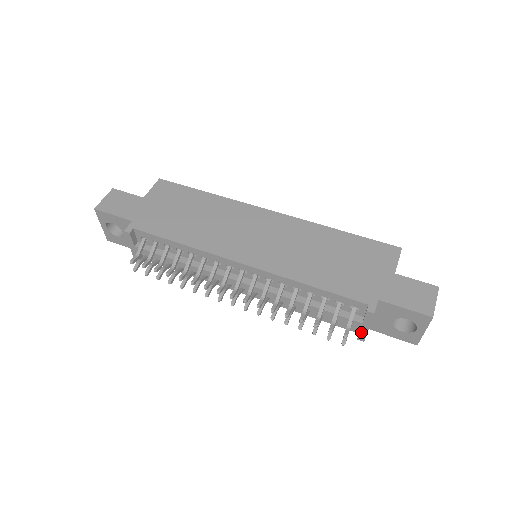
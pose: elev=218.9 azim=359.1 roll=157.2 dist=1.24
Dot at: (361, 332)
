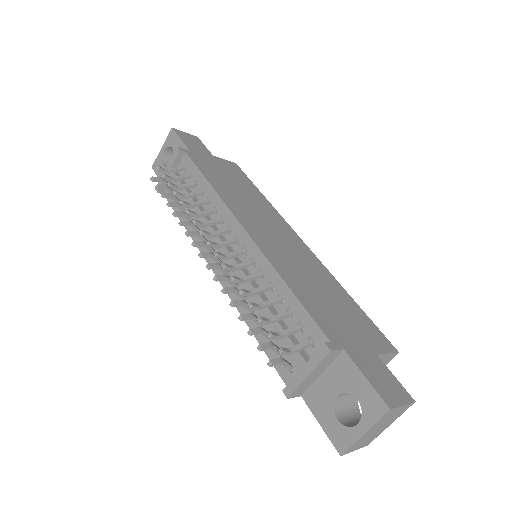
Dot at: (295, 379)
